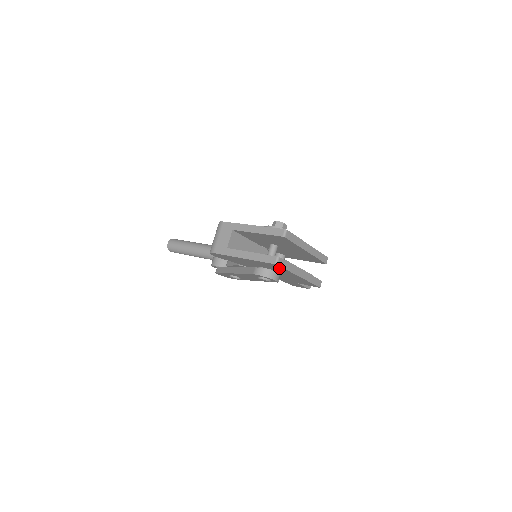
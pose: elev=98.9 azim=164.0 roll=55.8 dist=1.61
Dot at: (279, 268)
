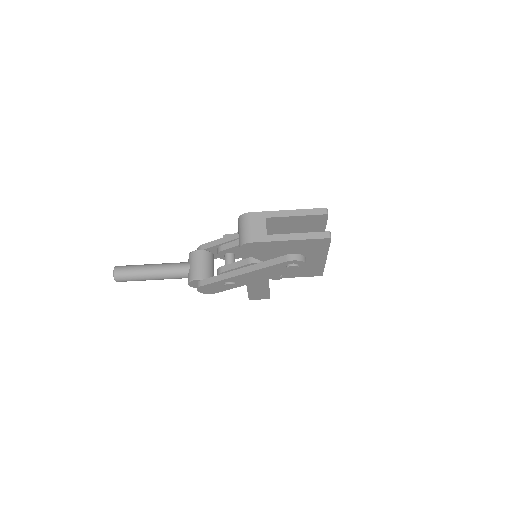
Dot at: (321, 247)
